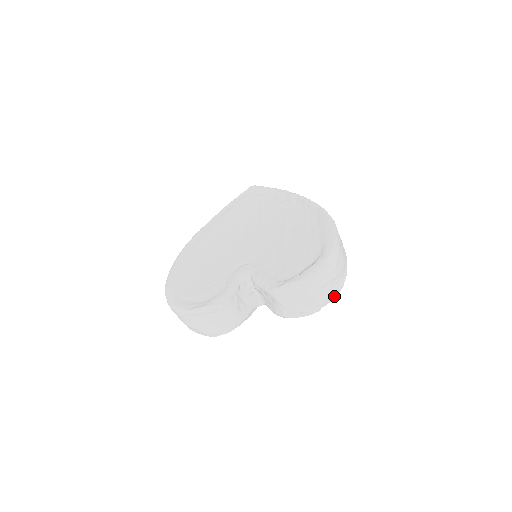
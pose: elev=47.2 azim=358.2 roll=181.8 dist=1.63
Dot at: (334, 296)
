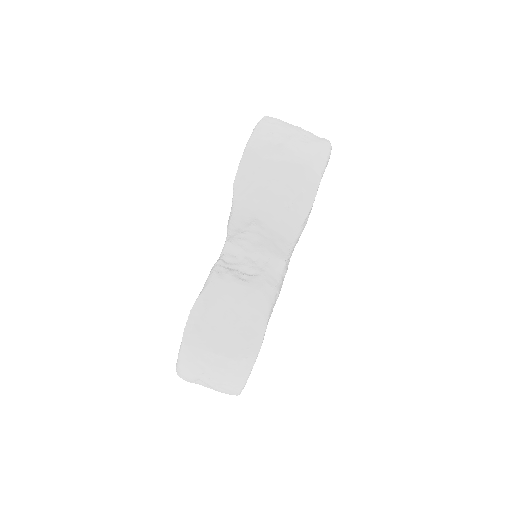
Dot at: (323, 152)
